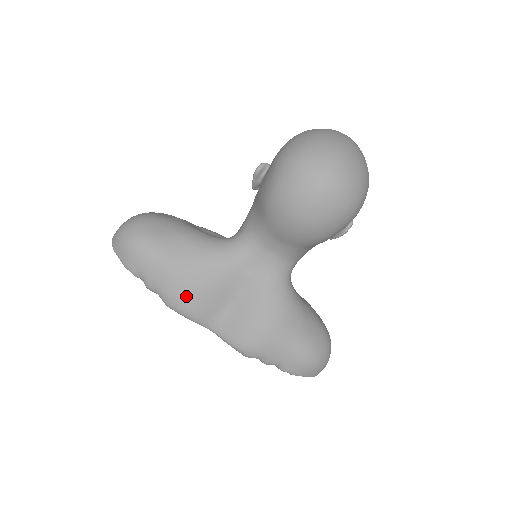
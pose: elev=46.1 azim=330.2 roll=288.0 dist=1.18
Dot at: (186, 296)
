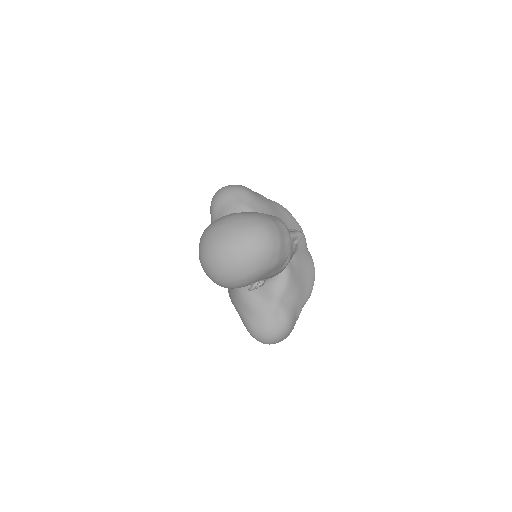
Dot at: occluded
